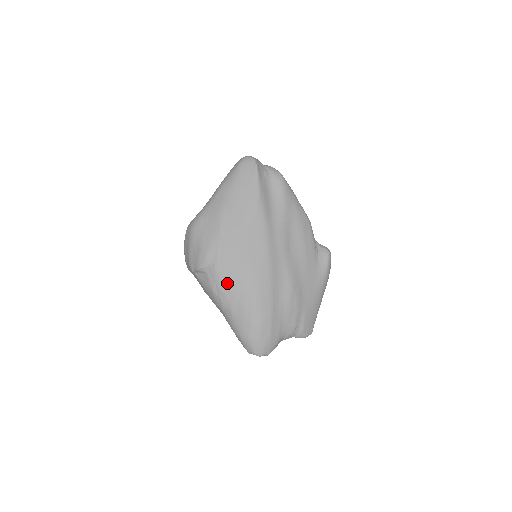
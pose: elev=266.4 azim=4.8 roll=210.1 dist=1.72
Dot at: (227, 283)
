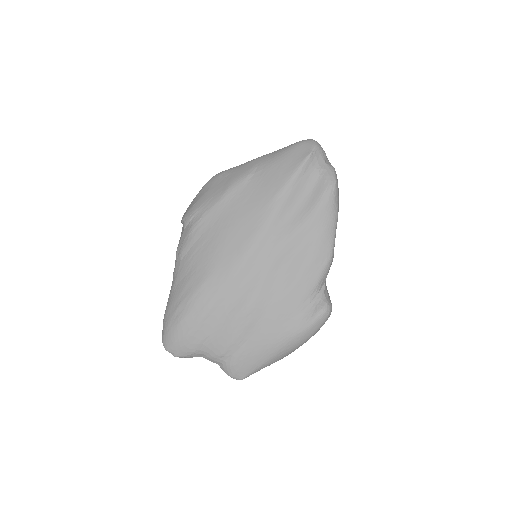
Dot at: (189, 251)
